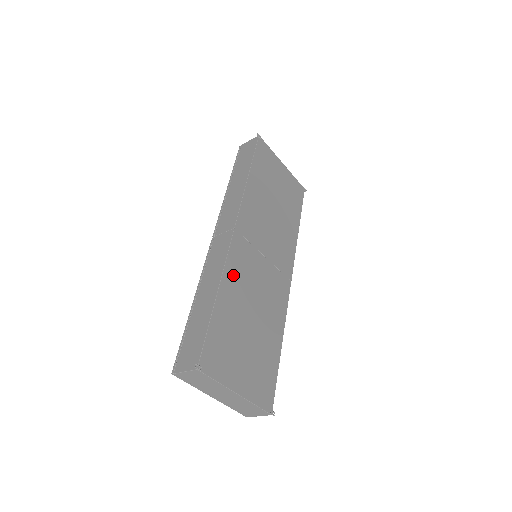
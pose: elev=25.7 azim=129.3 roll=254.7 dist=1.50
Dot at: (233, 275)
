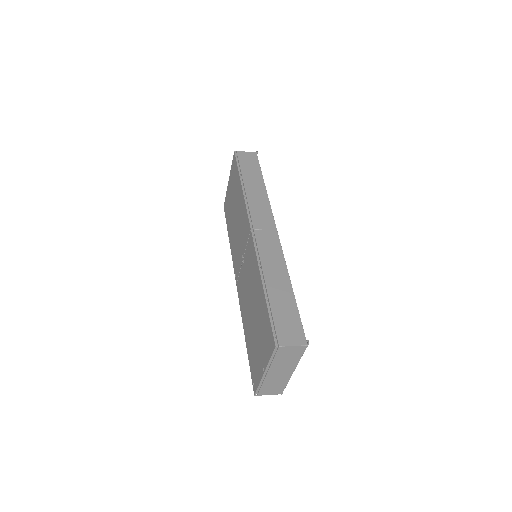
Dot at: occluded
